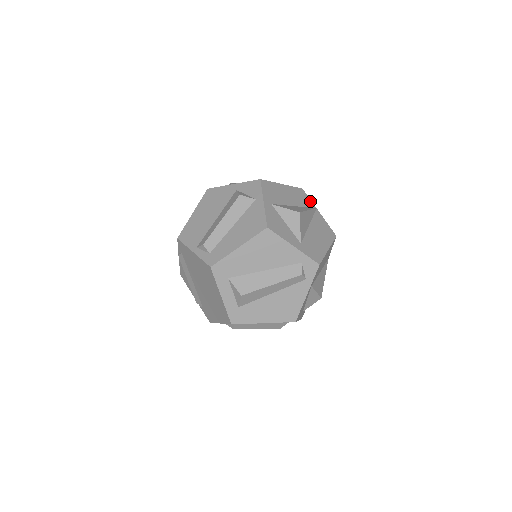
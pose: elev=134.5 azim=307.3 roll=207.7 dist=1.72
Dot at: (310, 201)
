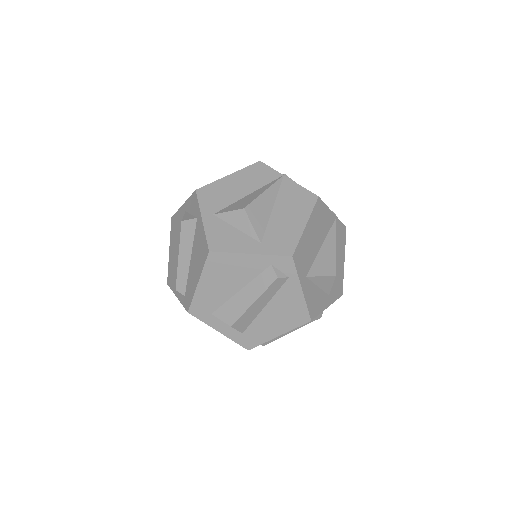
Dot at: (272, 171)
